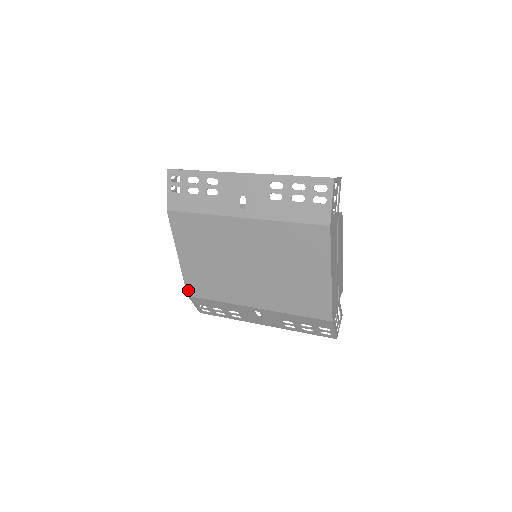
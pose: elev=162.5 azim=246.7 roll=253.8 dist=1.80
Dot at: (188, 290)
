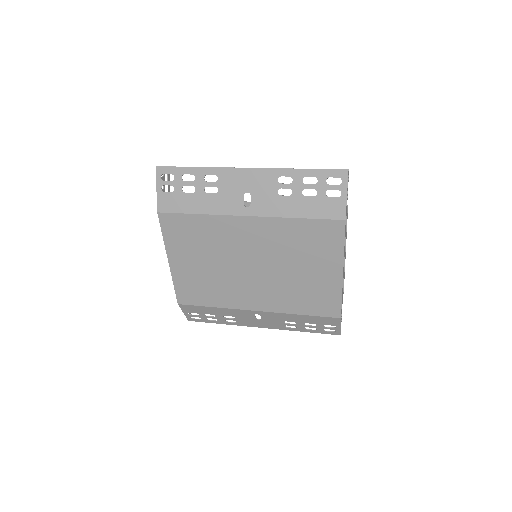
Dot at: (179, 298)
